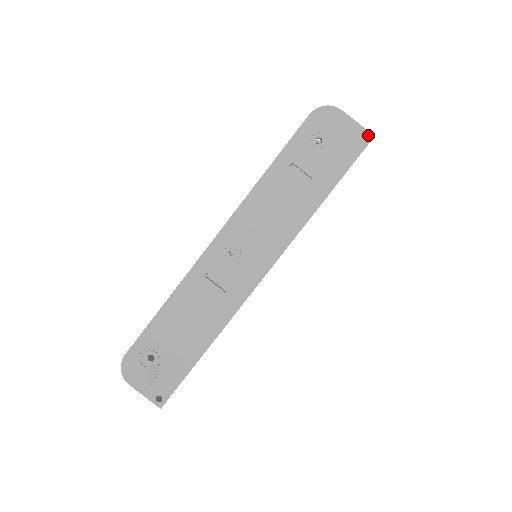
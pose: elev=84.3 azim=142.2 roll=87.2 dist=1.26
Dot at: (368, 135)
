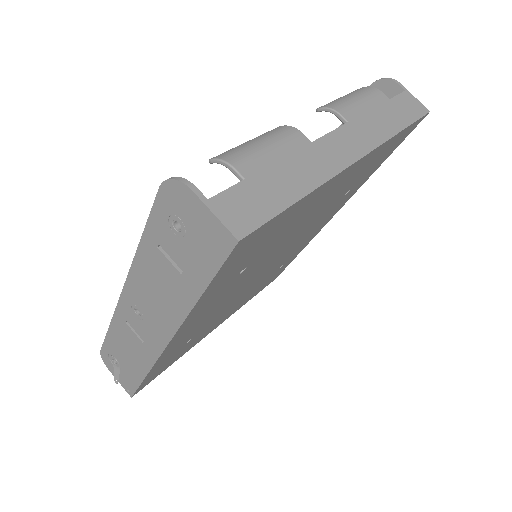
Dot at: (230, 237)
